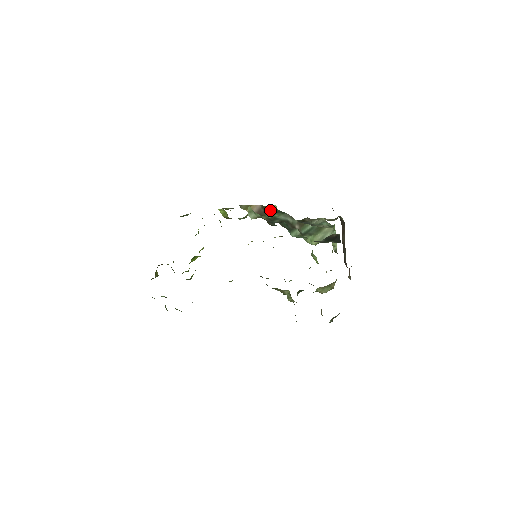
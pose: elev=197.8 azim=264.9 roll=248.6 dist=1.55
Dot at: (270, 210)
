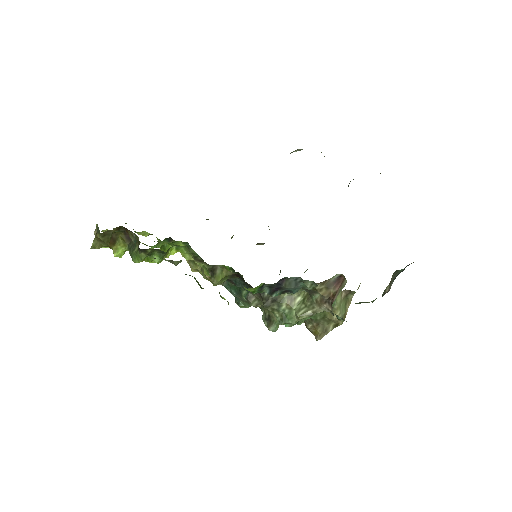
Dot at: occluded
